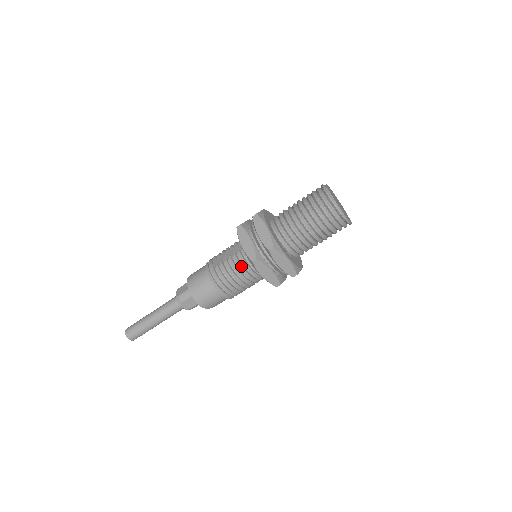
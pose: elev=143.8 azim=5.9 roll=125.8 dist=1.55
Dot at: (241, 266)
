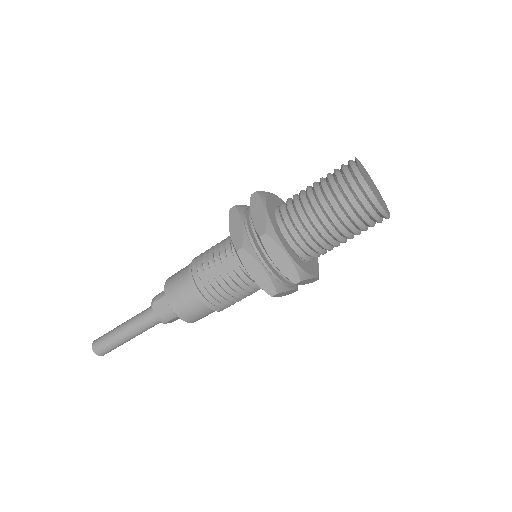
Dot at: (246, 286)
